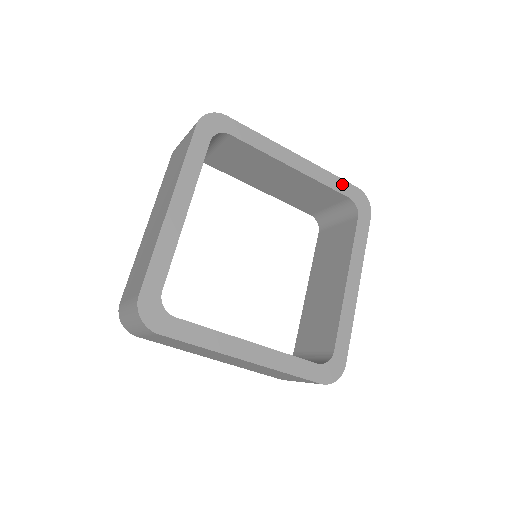
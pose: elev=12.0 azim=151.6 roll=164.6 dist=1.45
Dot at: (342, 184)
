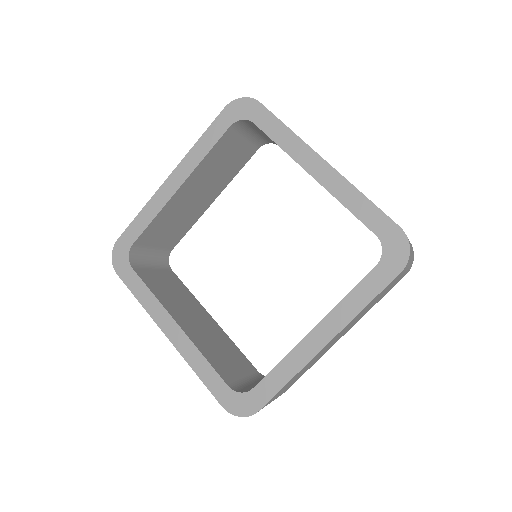
Dot at: (375, 215)
